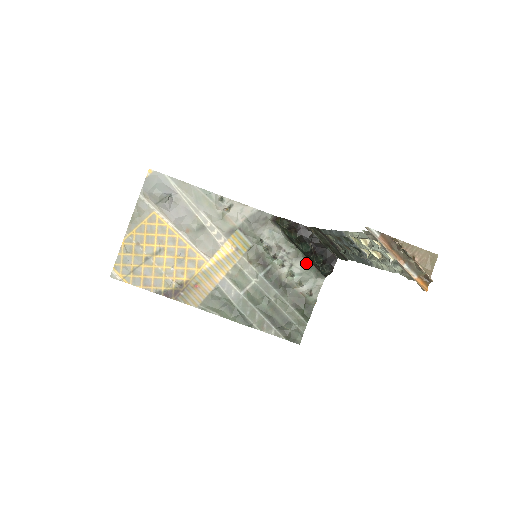
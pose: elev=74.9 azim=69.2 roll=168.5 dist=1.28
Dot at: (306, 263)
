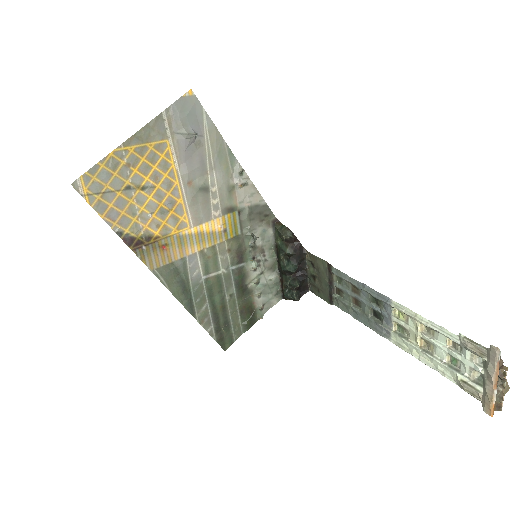
Dot at: (275, 278)
